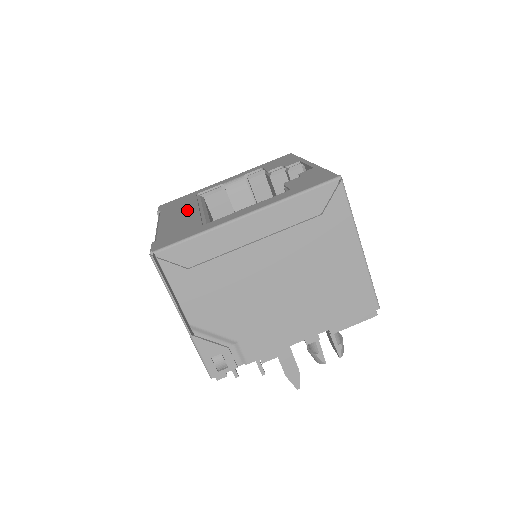
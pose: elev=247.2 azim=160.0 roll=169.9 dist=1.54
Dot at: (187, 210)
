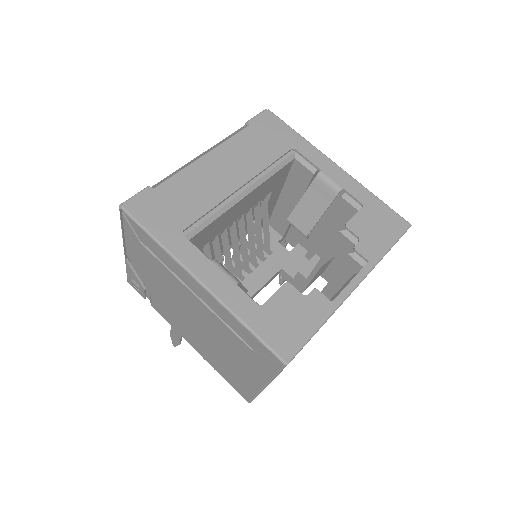
Dot at: (237, 172)
